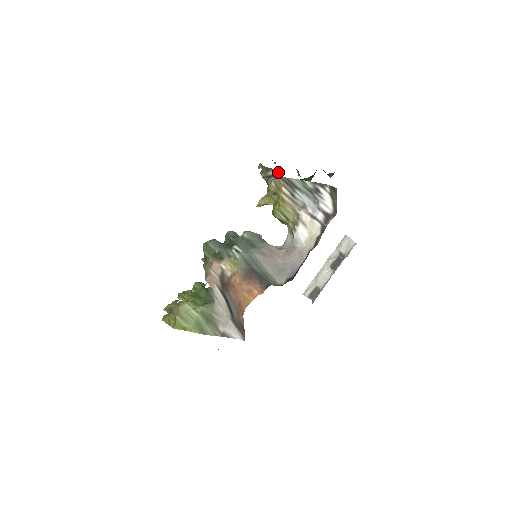
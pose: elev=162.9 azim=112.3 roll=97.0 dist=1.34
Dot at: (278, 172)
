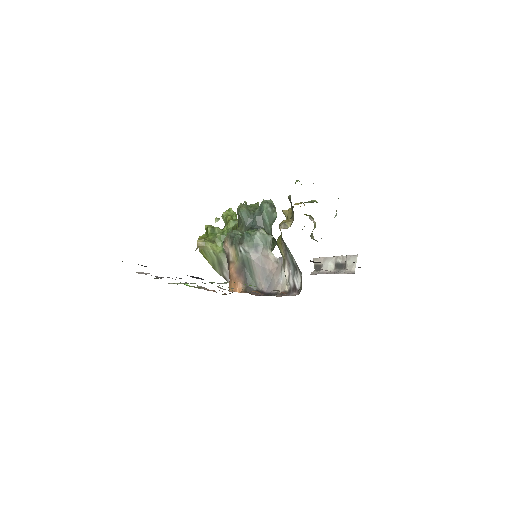
Dot at: occluded
